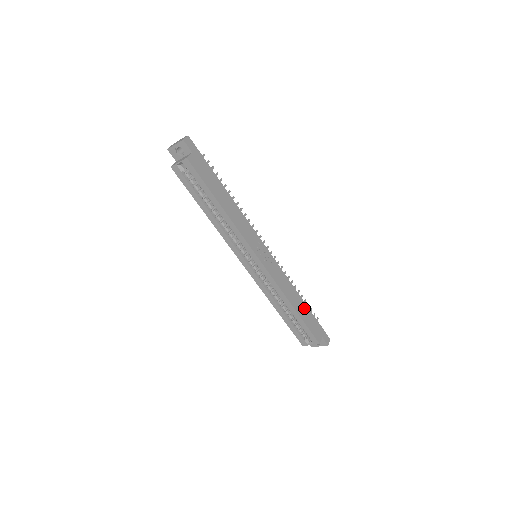
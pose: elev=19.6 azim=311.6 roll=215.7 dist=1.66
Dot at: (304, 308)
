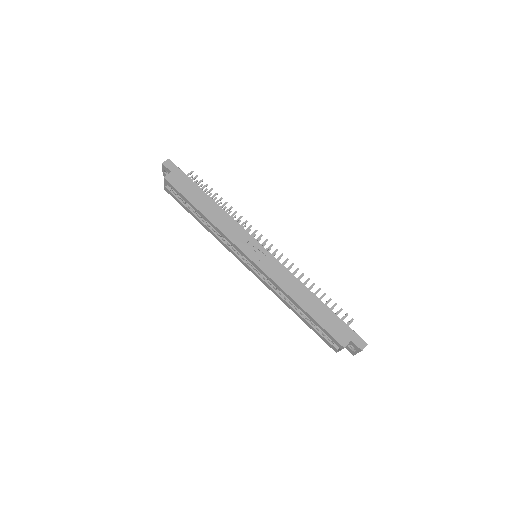
Dot at: (319, 307)
